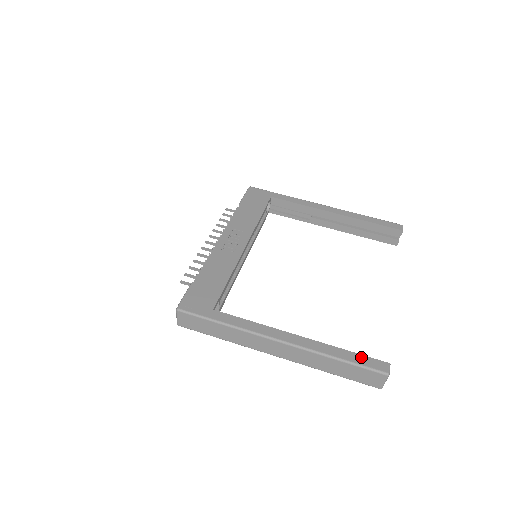
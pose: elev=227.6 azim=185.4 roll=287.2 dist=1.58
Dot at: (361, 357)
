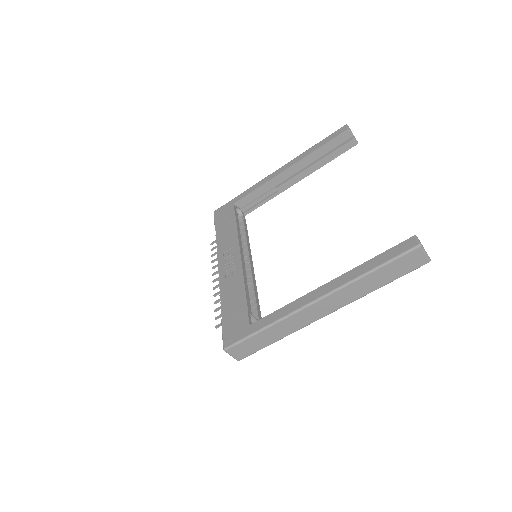
Dot at: (388, 253)
